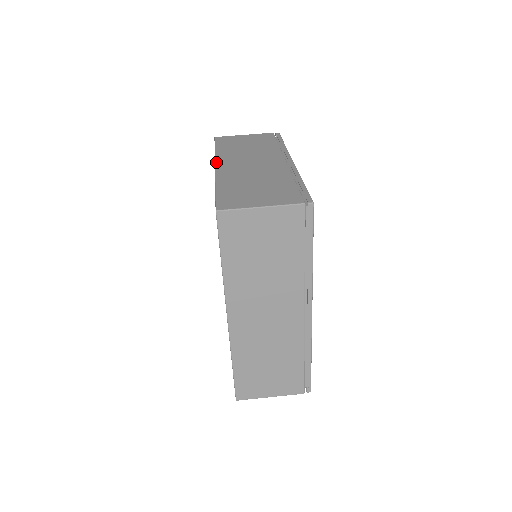
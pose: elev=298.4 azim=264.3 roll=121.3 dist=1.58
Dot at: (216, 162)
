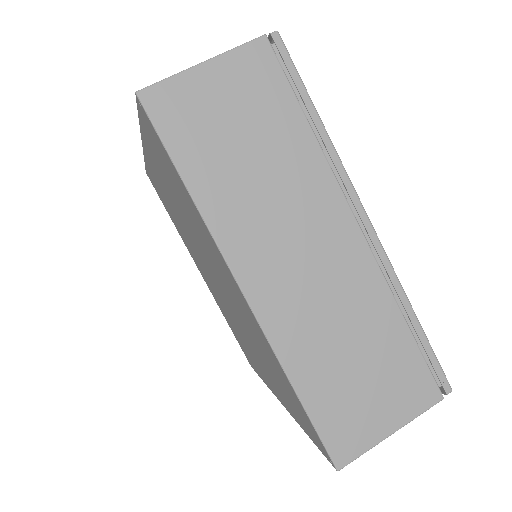
Dot at: occluded
